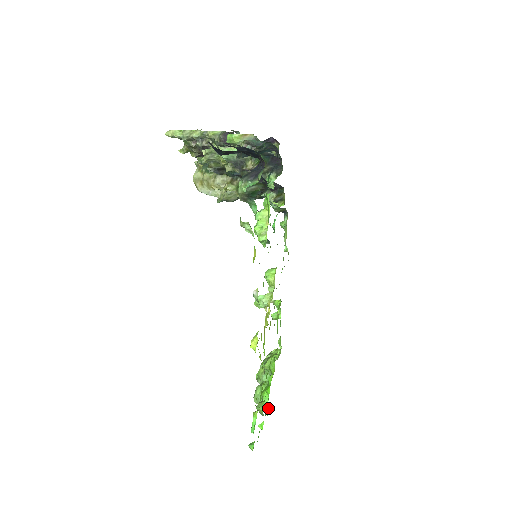
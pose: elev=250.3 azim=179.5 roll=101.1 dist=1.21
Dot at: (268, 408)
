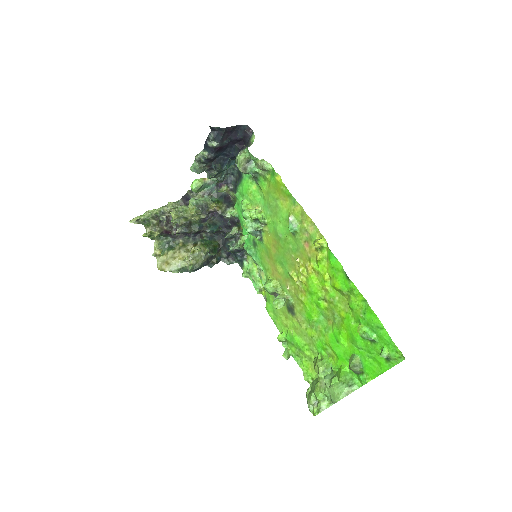
Dot at: (356, 380)
